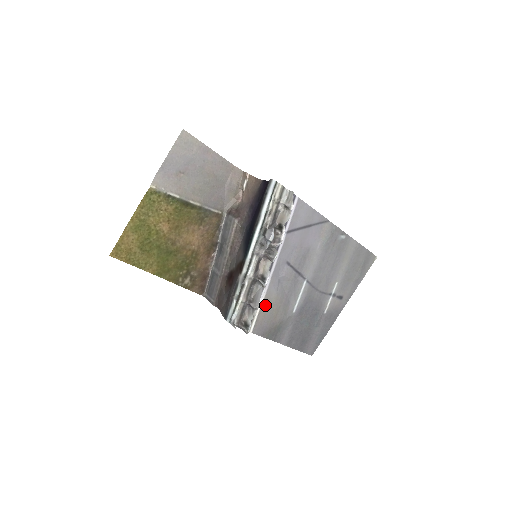
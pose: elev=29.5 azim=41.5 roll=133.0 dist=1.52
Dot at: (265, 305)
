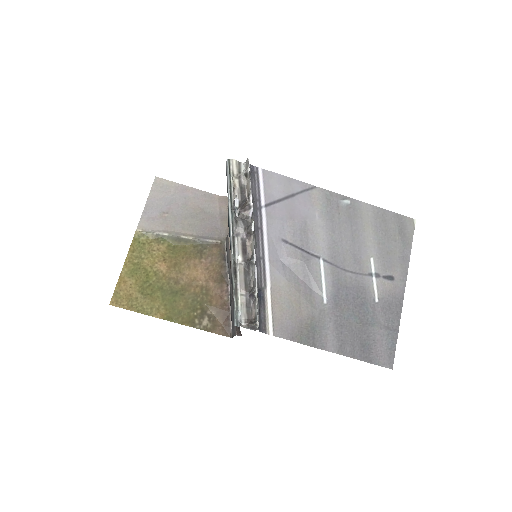
Dot at: (276, 296)
